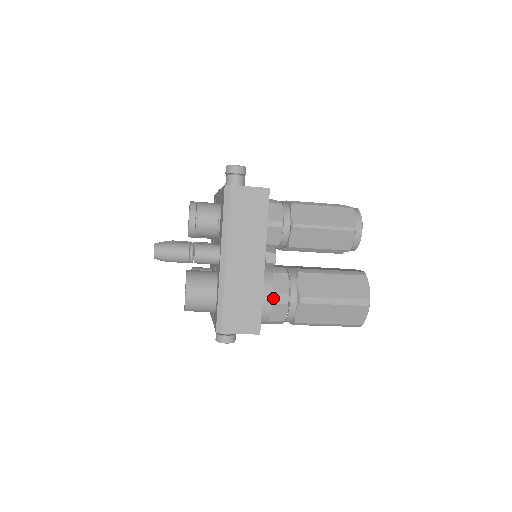
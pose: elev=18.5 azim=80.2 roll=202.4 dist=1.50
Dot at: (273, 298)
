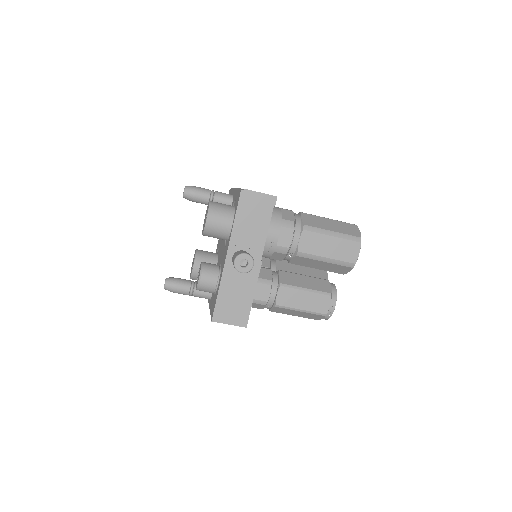
Dot at: occluded
